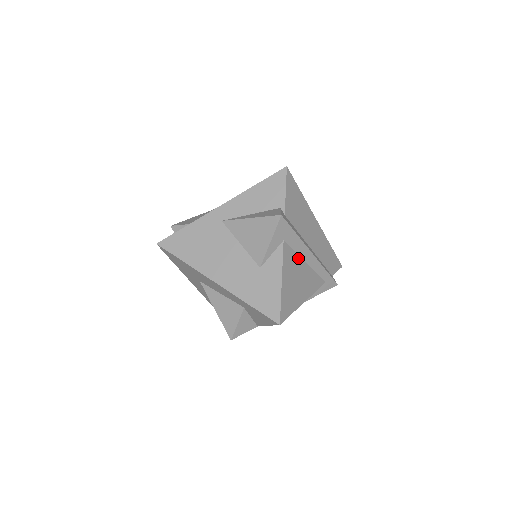
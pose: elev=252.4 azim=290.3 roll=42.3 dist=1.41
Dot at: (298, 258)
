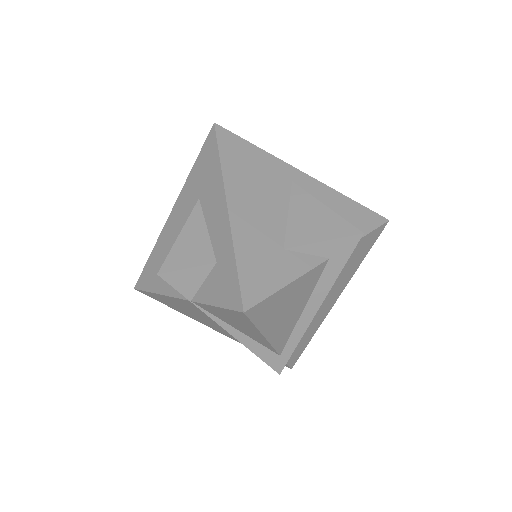
Dot at: (309, 294)
